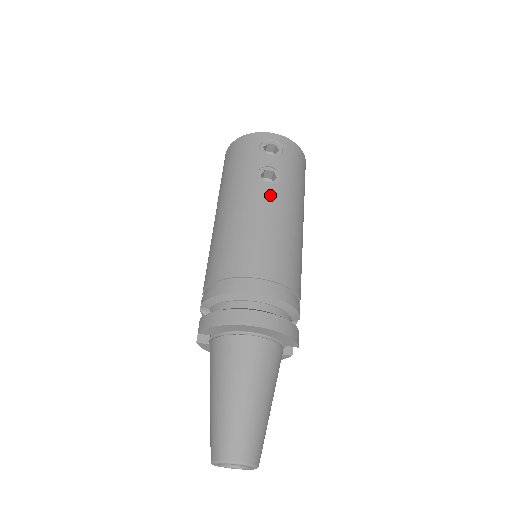
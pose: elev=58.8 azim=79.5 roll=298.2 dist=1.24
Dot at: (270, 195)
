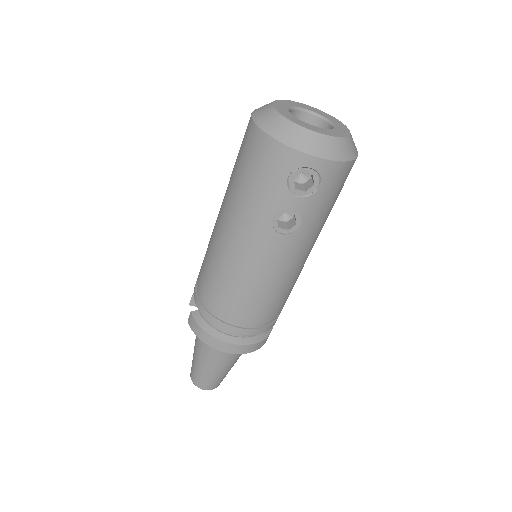
Dot at: (280, 247)
